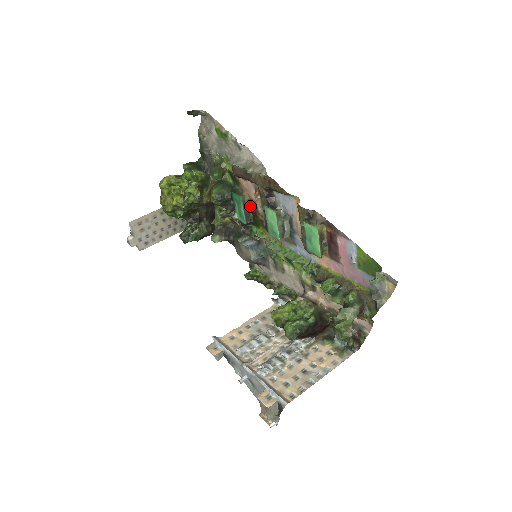
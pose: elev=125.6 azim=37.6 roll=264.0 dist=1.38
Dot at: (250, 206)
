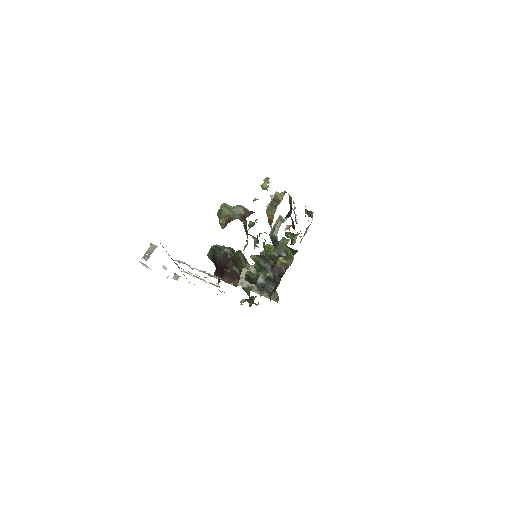
Dot at: occluded
